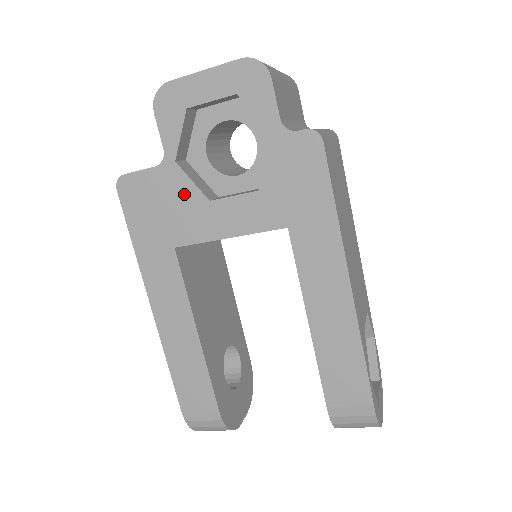
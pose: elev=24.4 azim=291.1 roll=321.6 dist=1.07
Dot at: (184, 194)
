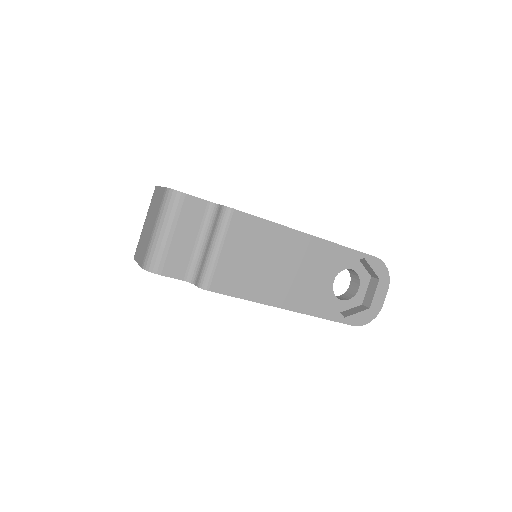
Dot at: occluded
